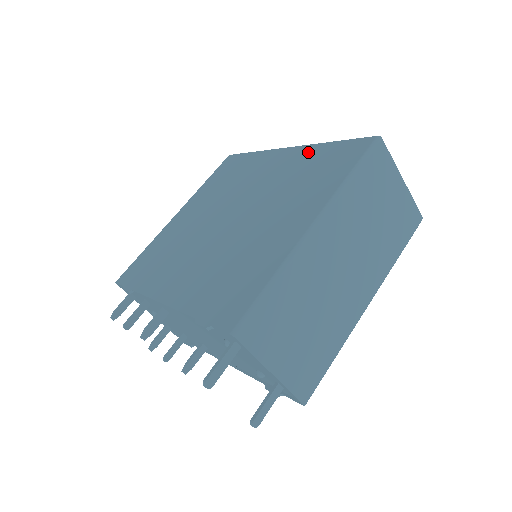
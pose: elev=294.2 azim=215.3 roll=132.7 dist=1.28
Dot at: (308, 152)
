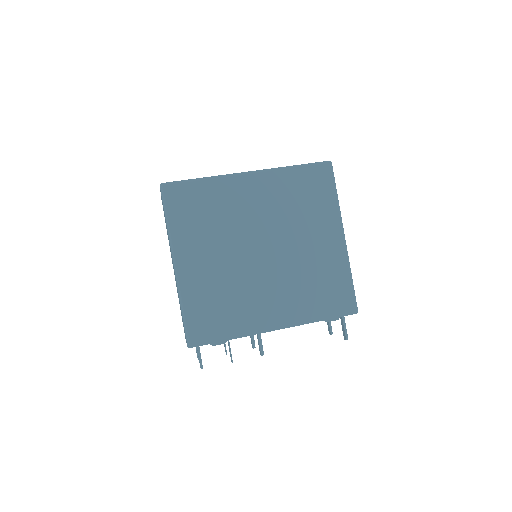
Dot at: (280, 178)
